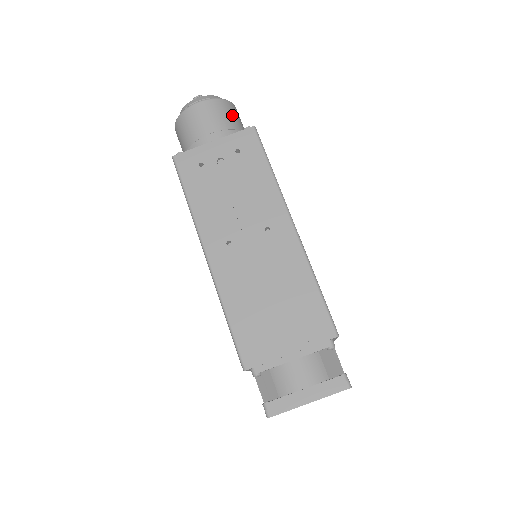
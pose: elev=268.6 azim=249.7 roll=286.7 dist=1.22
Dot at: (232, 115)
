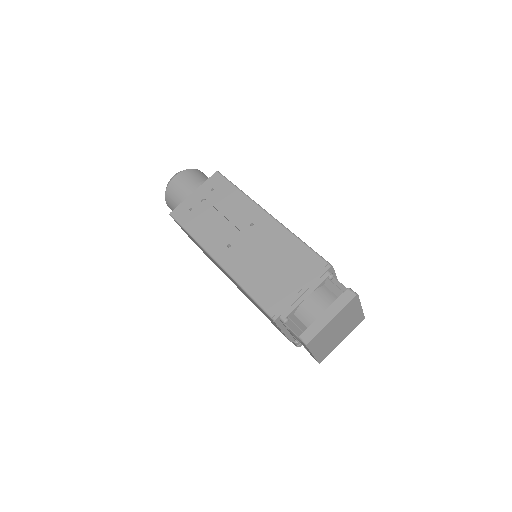
Dot at: (201, 175)
